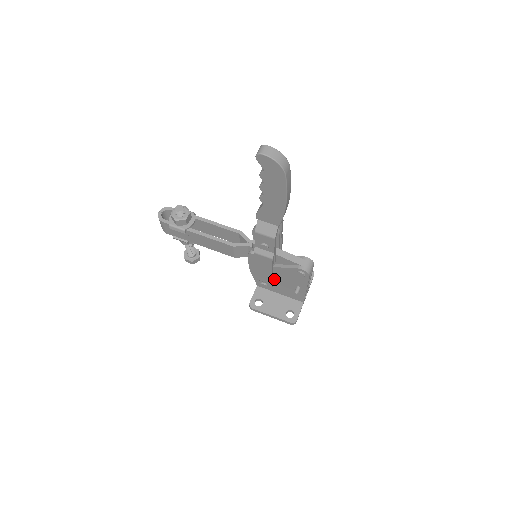
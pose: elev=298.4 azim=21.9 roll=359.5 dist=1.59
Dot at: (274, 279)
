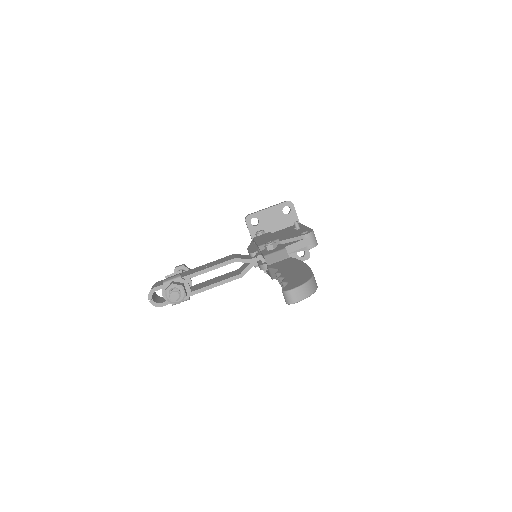
Dot at: occluded
